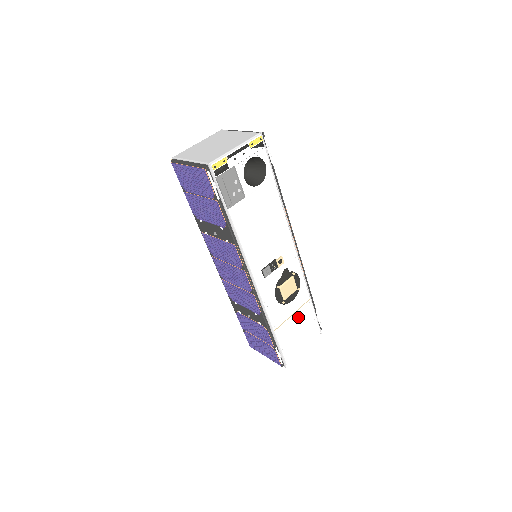
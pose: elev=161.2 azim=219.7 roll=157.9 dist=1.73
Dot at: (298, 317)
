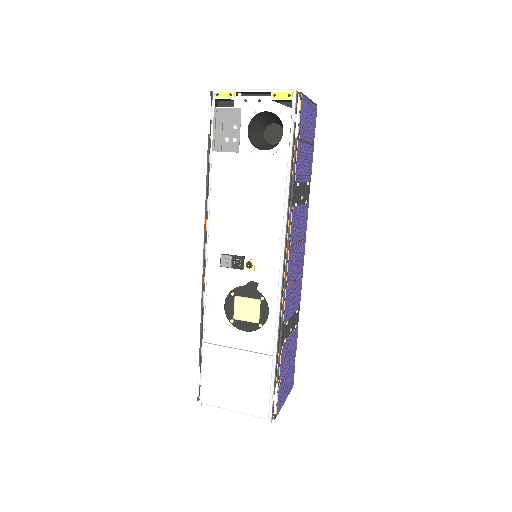
Dot at: (244, 360)
